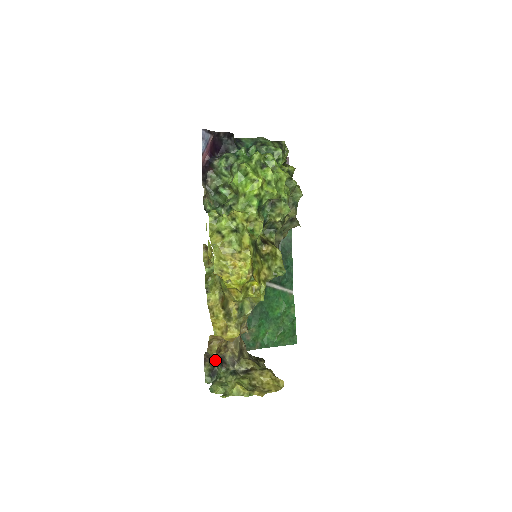
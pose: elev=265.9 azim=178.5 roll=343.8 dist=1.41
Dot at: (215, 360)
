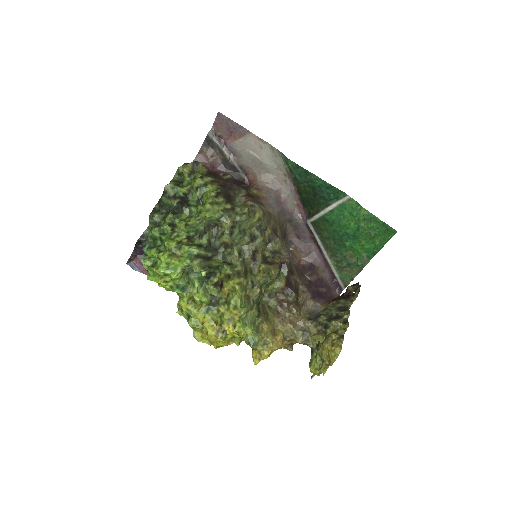
Dot at: occluded
